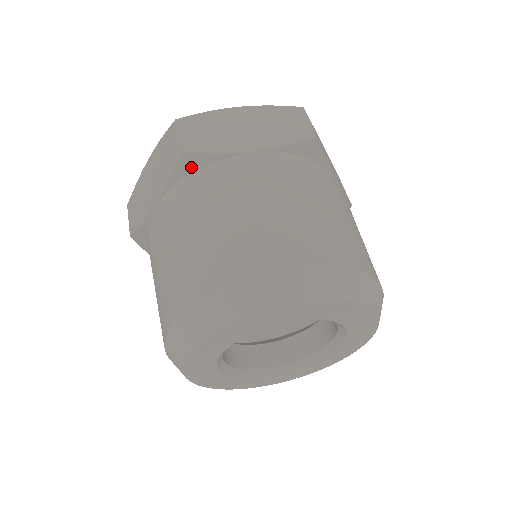
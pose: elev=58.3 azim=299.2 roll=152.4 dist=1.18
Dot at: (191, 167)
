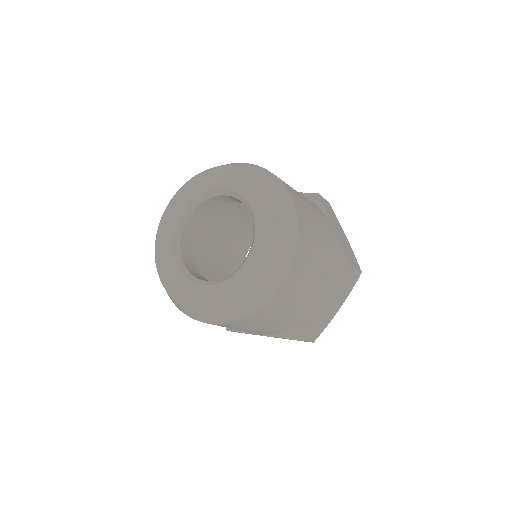
Dot at: occluded
